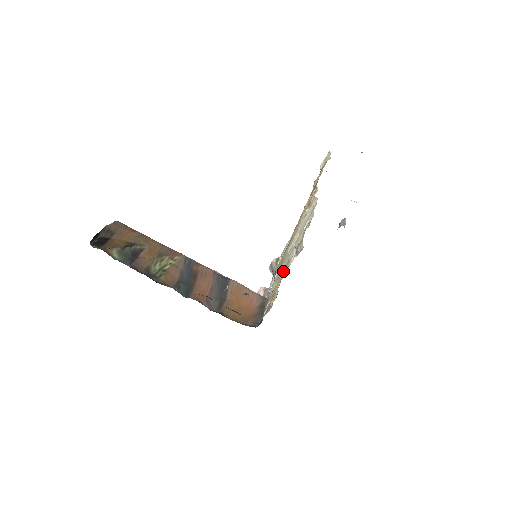
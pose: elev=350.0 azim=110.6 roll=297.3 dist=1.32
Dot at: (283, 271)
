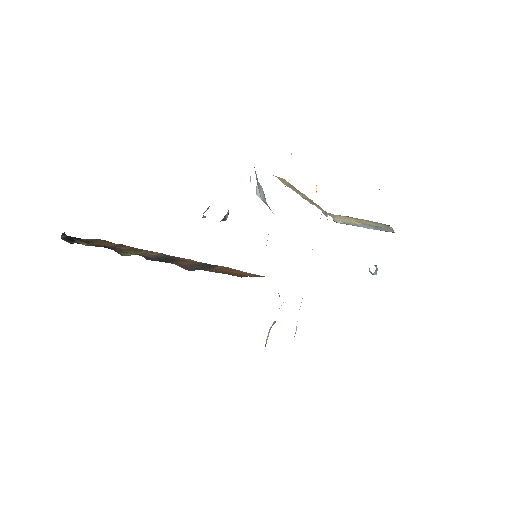
Dot at: occluded
